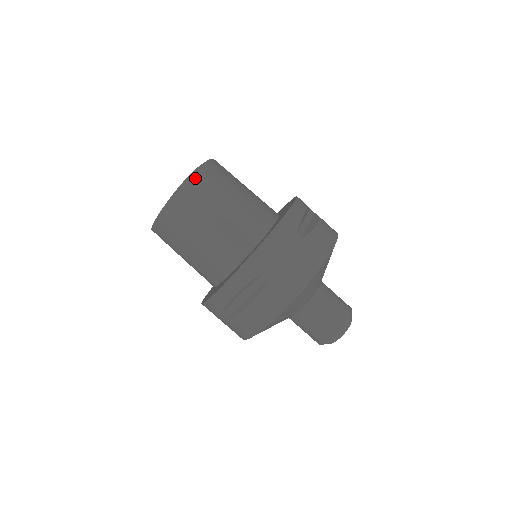
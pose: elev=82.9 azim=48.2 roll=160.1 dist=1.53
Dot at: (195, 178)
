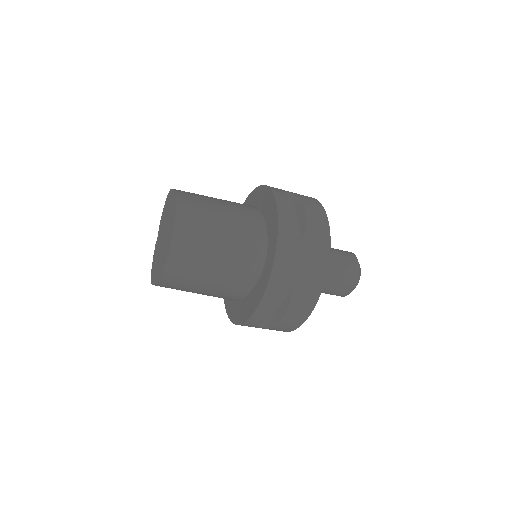
Dot at: (179, 237)
